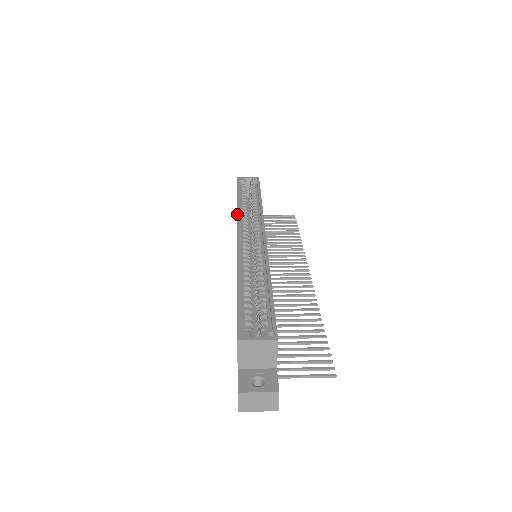
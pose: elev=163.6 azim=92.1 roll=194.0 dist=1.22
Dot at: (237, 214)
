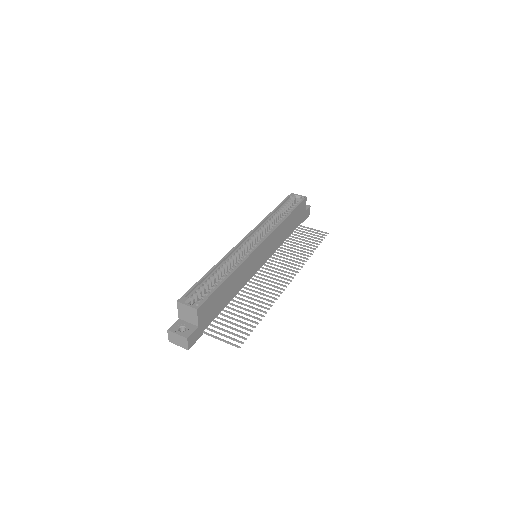
Dot at: (259, 223)
